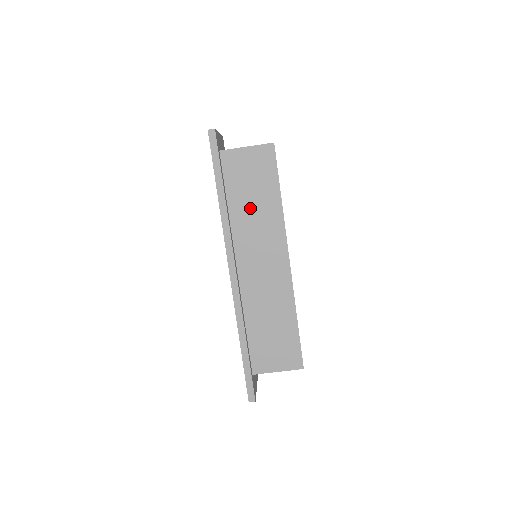
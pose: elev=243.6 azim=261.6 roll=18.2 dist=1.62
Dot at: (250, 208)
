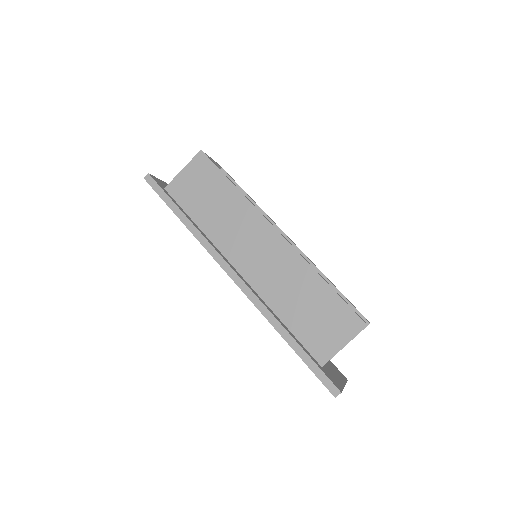
Dot at: (216, 213)
